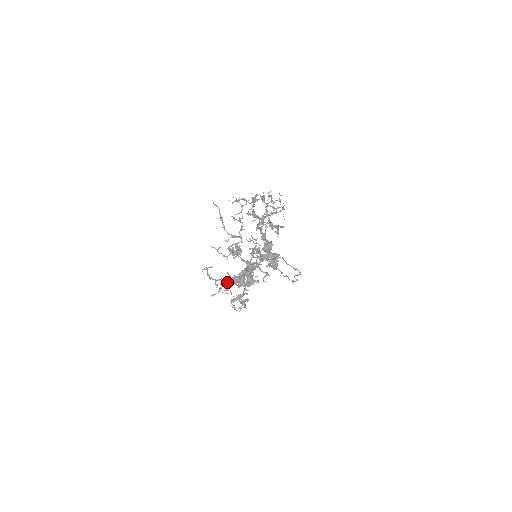
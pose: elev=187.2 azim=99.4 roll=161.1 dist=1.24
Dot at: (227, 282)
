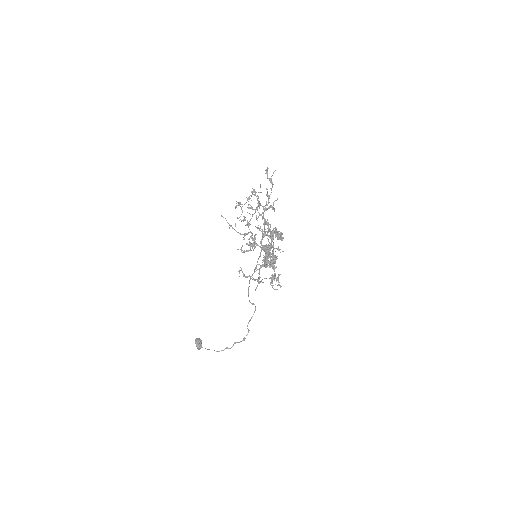
Dot at: (259, 271)
